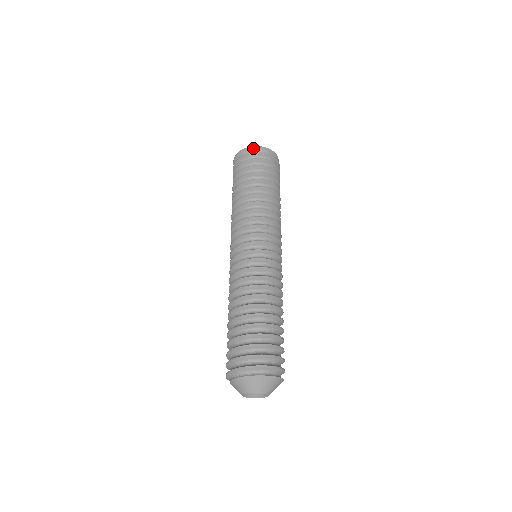
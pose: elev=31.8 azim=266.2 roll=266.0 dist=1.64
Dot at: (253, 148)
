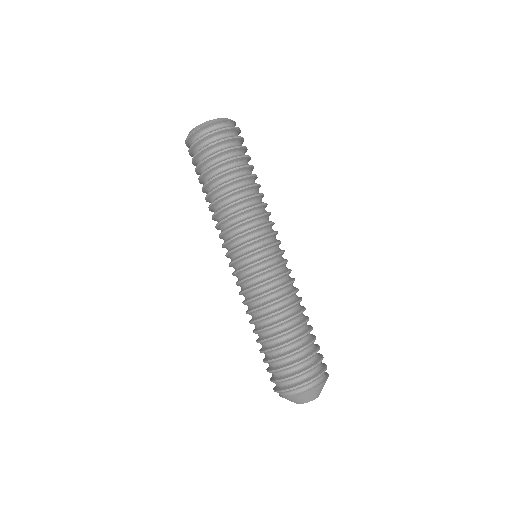
Dot at: (194, 134)
